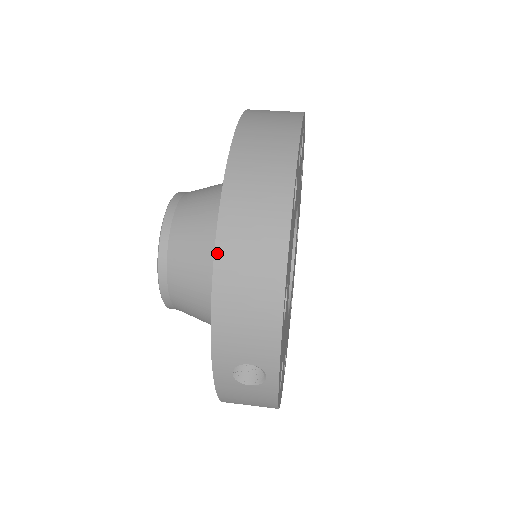
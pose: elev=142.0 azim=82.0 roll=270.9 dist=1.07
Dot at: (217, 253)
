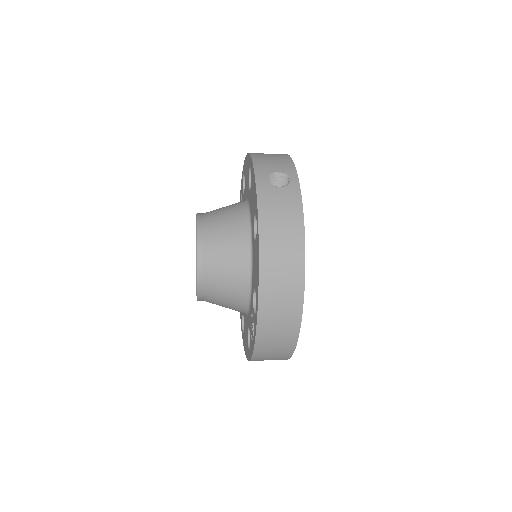
Dot at: occluded
